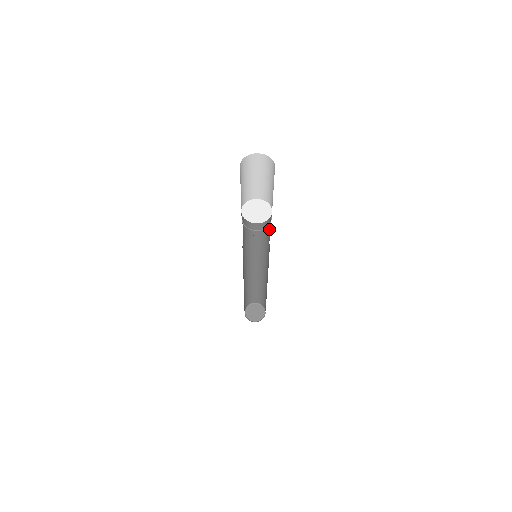
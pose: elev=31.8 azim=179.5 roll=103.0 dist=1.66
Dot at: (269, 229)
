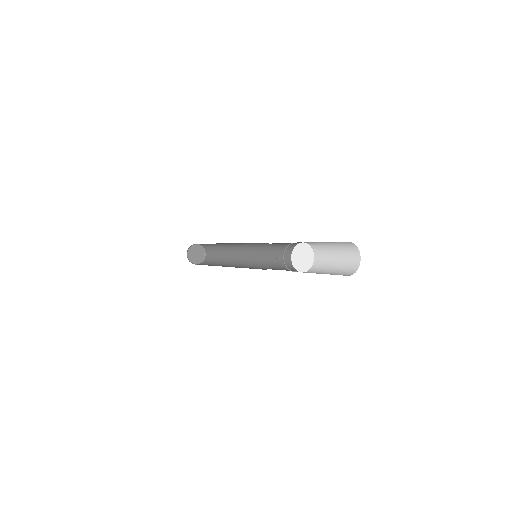
Dot at: (286, 246)
